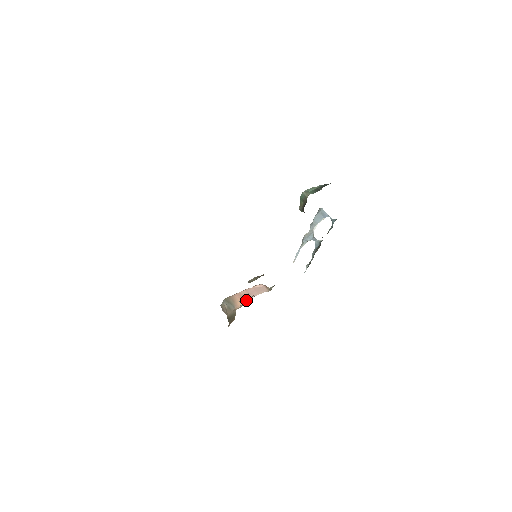
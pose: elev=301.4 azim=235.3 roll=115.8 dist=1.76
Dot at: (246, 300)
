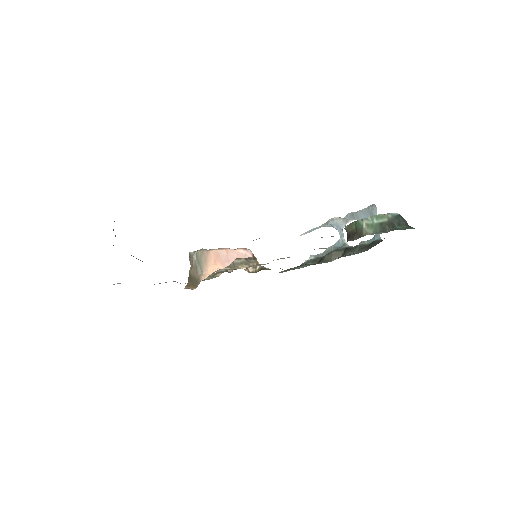
Dot at: occluded
